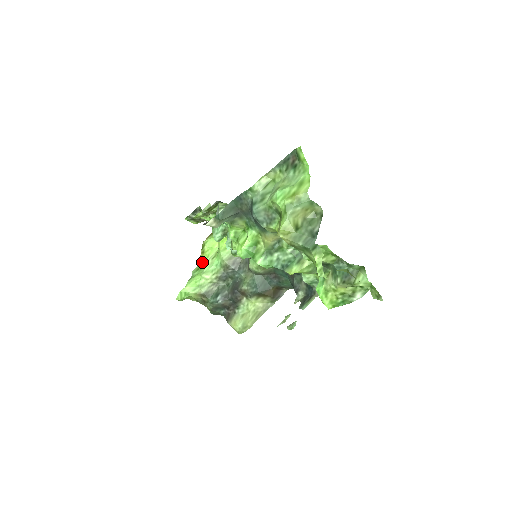
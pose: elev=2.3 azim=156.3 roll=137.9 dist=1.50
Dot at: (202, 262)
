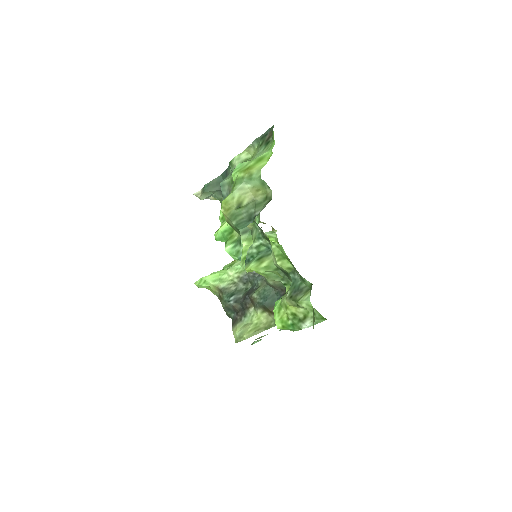
Dot at: occluded
